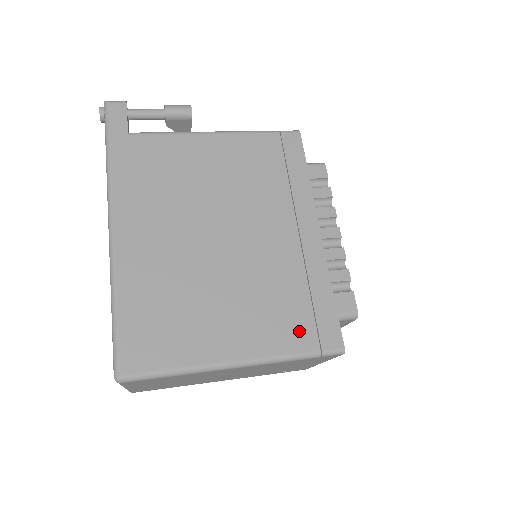
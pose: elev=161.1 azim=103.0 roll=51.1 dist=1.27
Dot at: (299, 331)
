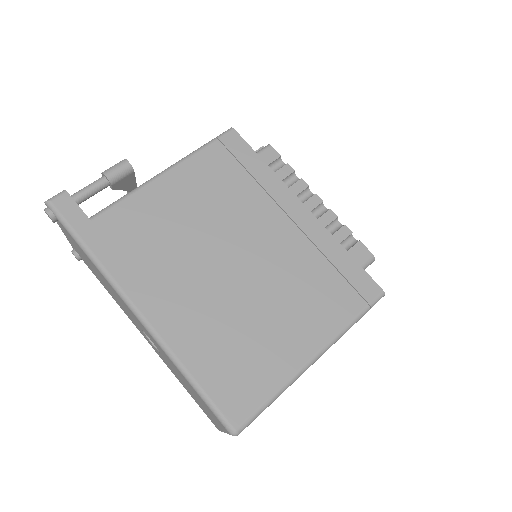
Dot at: (343, 300)
